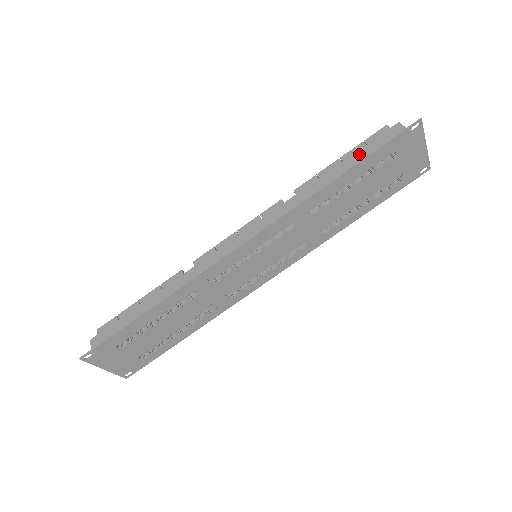
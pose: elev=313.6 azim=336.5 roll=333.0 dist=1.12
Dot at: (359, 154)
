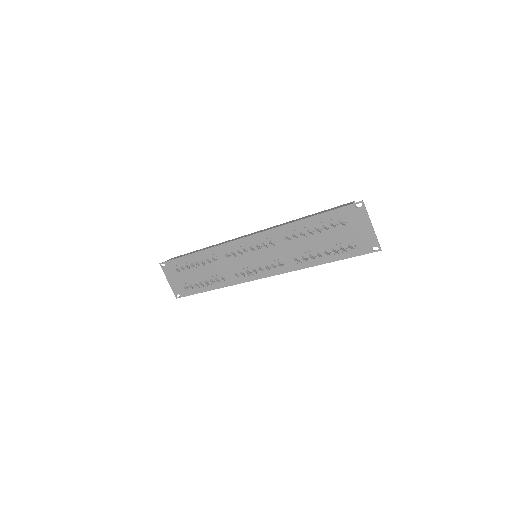
Dot at: (322, 211)
